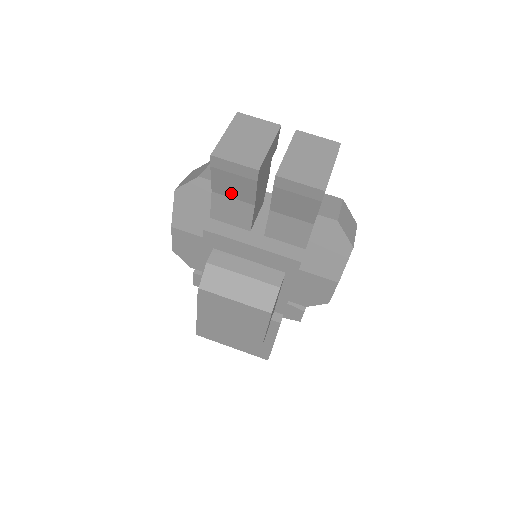
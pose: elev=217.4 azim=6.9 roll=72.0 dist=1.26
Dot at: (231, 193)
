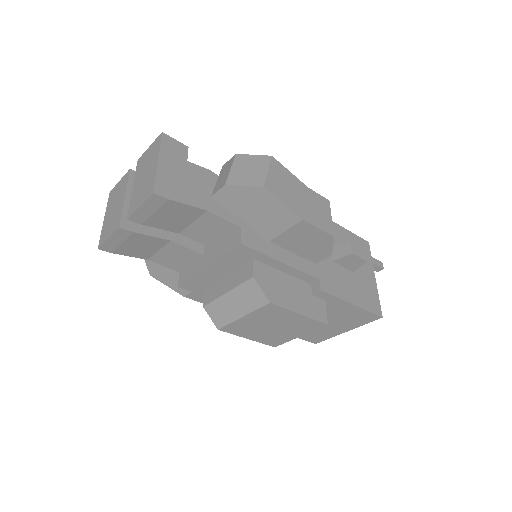
Dot at: (151, 250)
